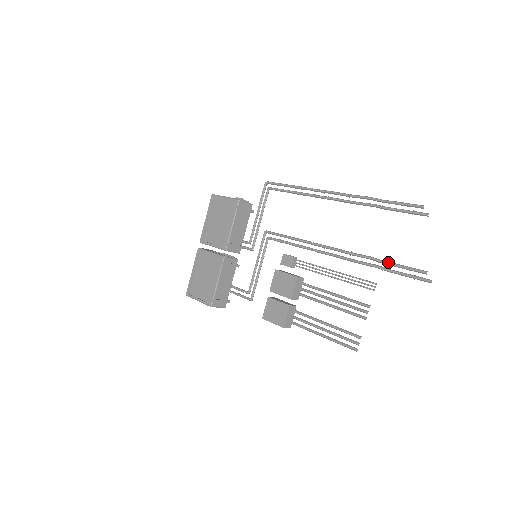
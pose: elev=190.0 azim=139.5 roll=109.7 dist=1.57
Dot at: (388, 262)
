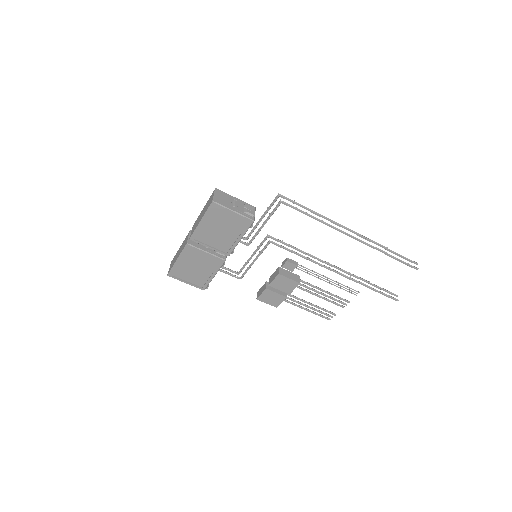
Dot at: (375, 286)
